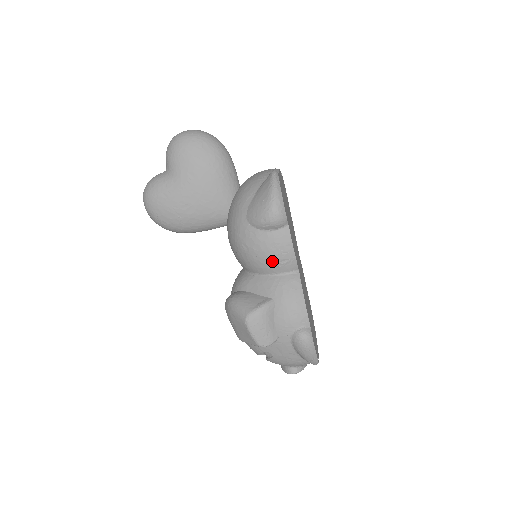
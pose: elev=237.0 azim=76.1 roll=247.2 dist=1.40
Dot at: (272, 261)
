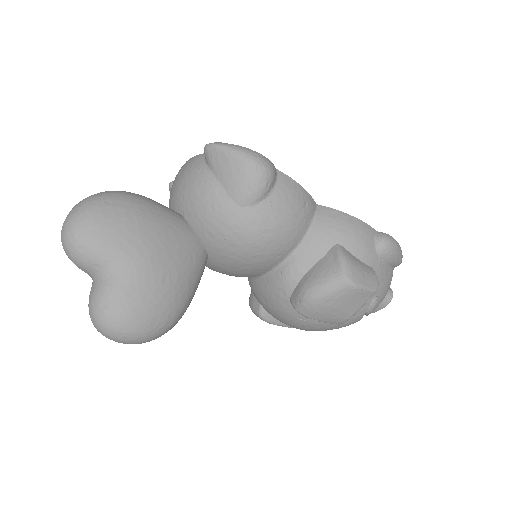
Dot at: (299, 216)
